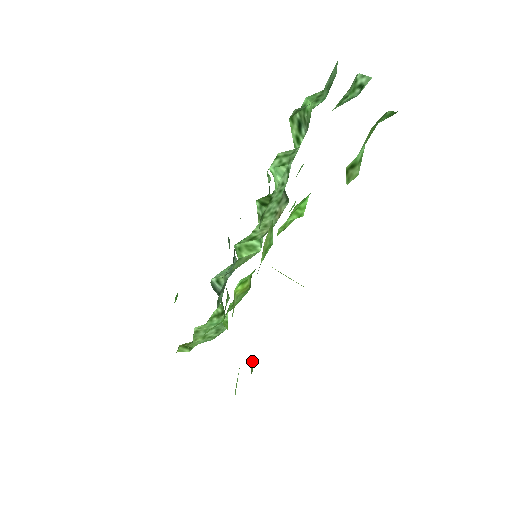
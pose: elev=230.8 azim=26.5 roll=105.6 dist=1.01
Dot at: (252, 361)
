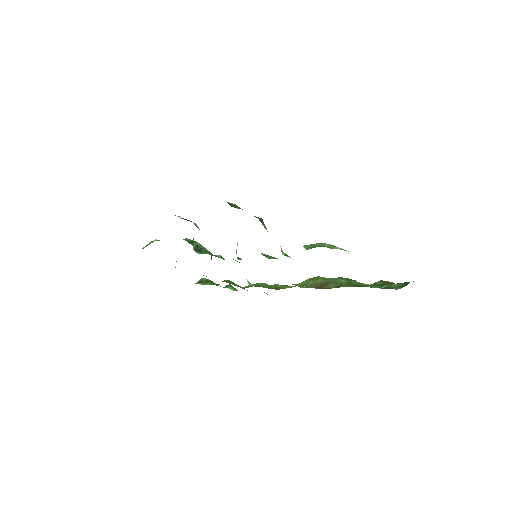
Dot at: occluded
